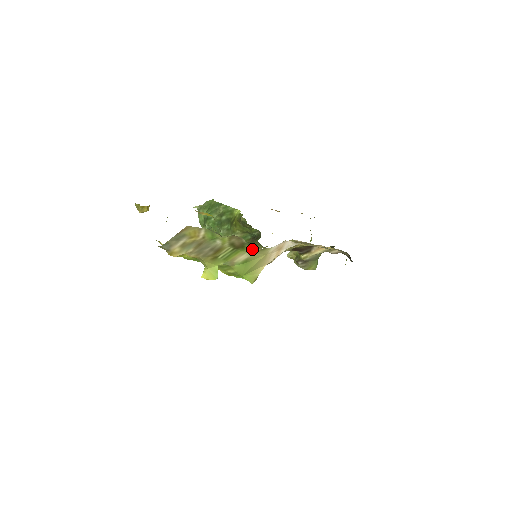
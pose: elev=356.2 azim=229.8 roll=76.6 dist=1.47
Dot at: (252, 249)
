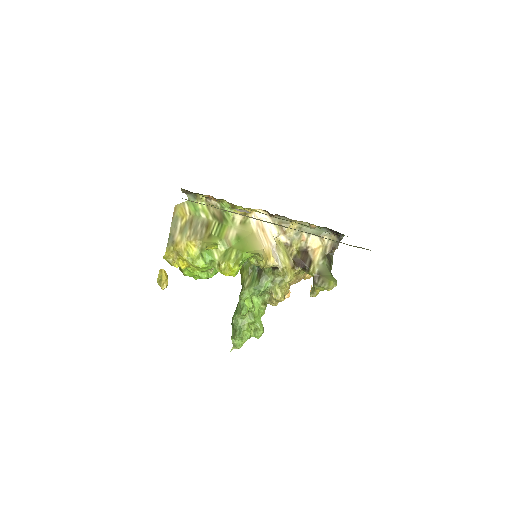
Dot at: (233, 220)
